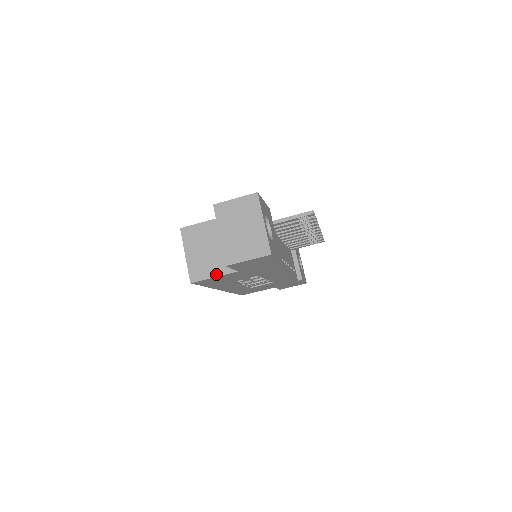
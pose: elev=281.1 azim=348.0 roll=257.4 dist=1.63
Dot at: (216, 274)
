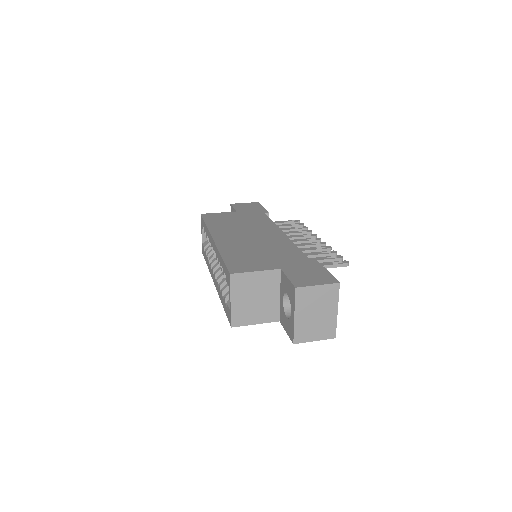
Dot at: (259, 322)
